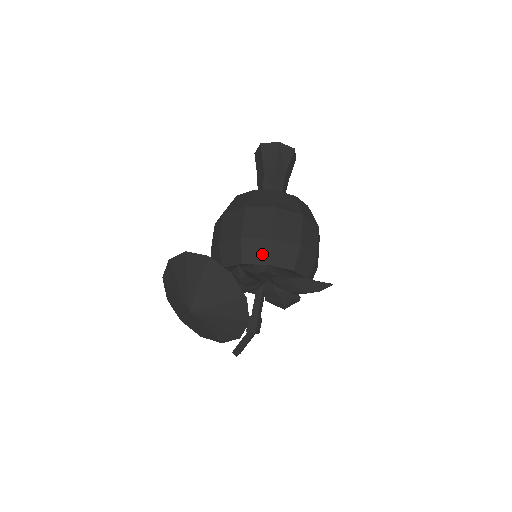
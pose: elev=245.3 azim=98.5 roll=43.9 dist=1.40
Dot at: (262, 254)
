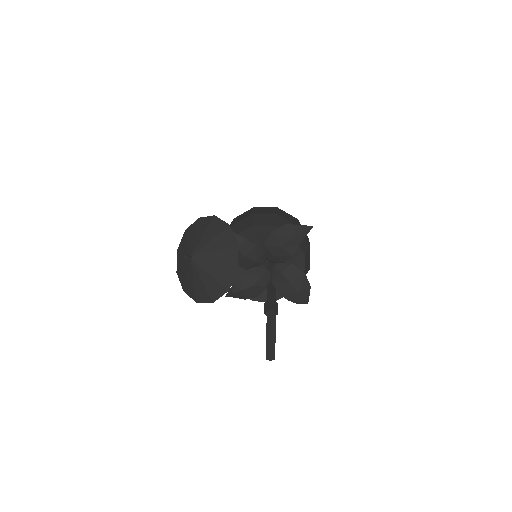
Dot at: (247, 224)
